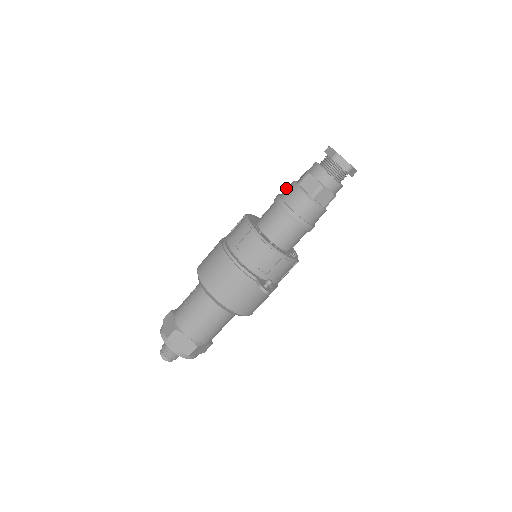
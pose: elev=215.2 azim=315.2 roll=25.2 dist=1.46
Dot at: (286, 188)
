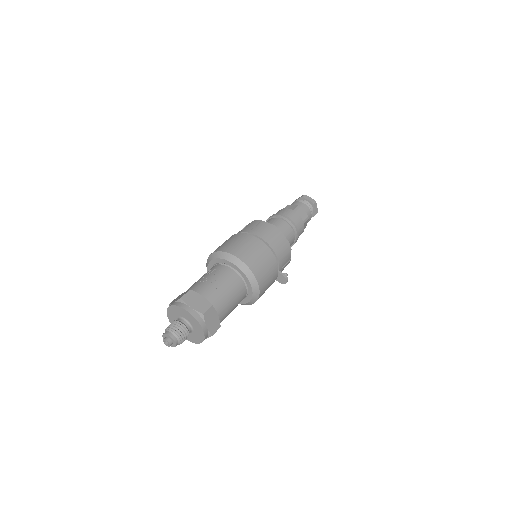
Dot at: (283, 211)
